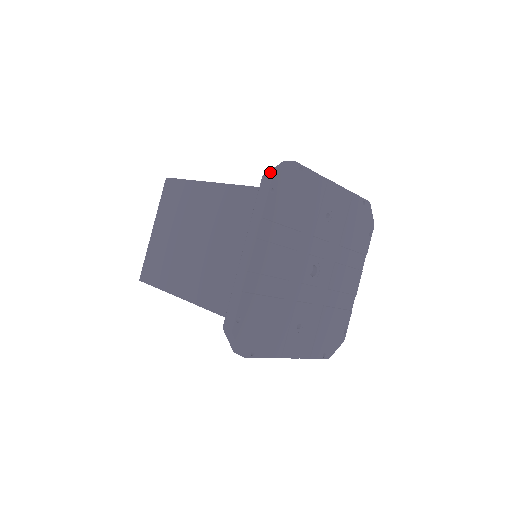
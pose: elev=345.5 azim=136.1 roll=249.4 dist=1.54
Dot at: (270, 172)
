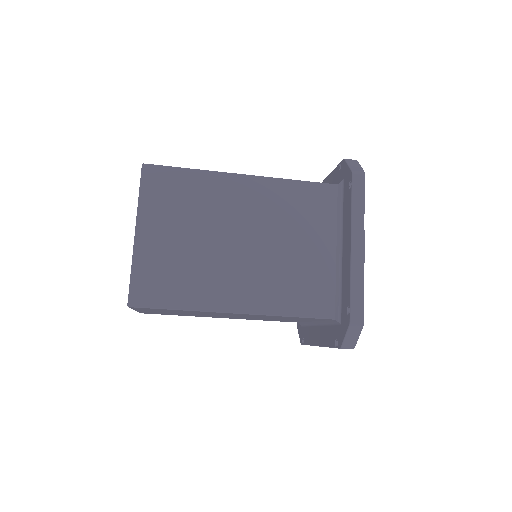
Dot at: occluded
